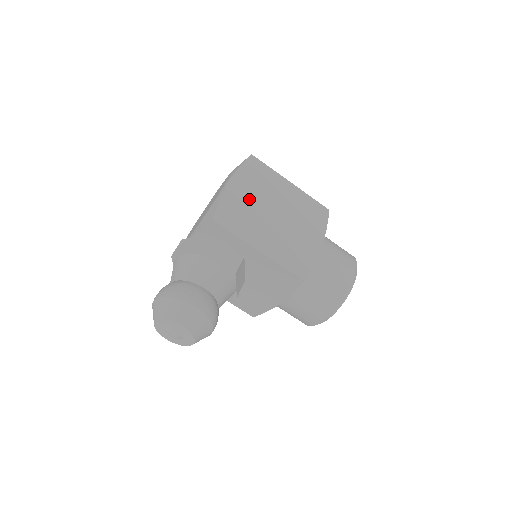
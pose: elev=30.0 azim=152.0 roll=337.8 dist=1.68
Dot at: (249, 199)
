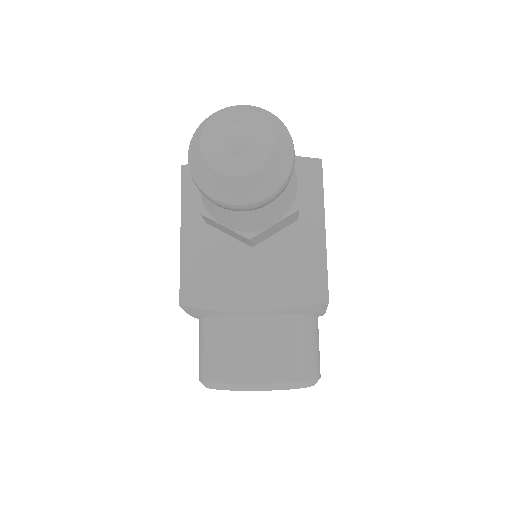
Dot at: occluded
